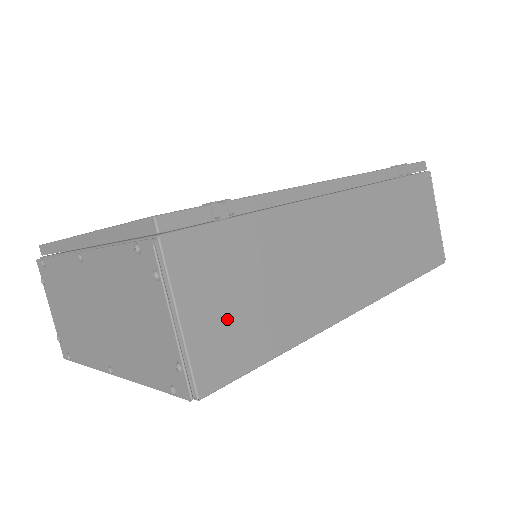
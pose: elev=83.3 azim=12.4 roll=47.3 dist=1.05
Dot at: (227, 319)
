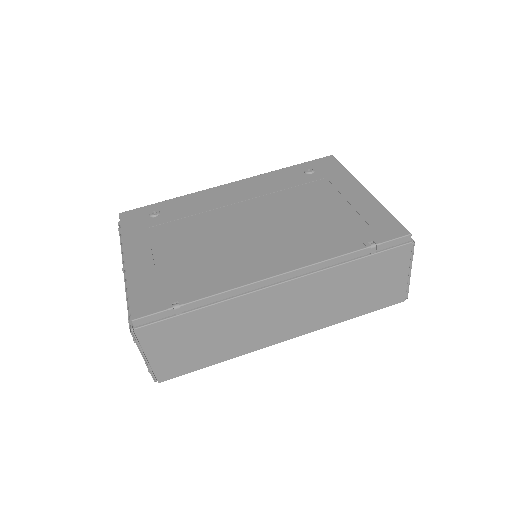
Dot at: (178, 355)
